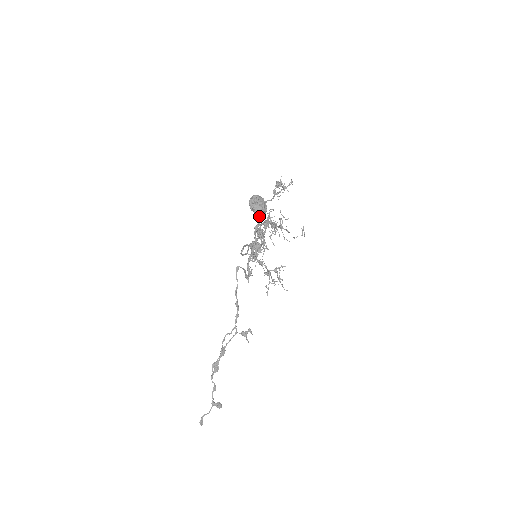
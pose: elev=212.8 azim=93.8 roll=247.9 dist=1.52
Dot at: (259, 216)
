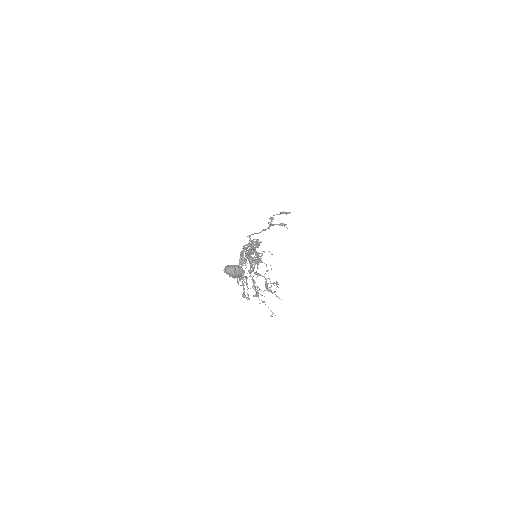
Dot at: (238, 283)
